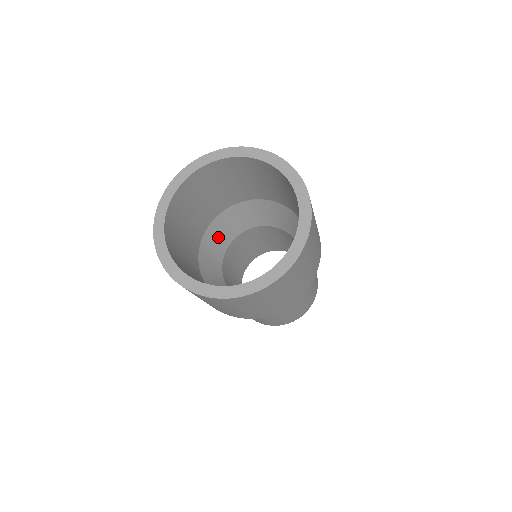
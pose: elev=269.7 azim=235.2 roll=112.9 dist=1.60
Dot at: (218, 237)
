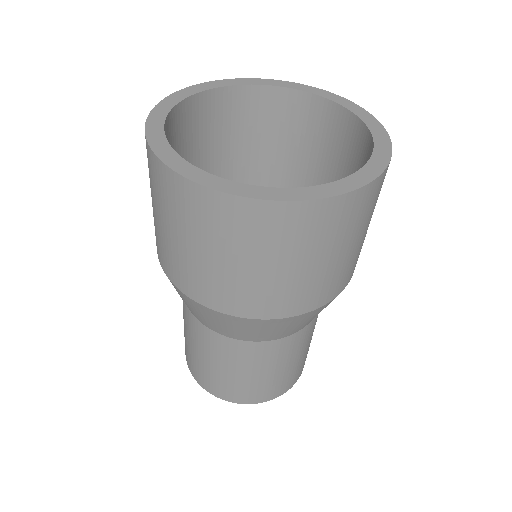
Dot at: occluded
